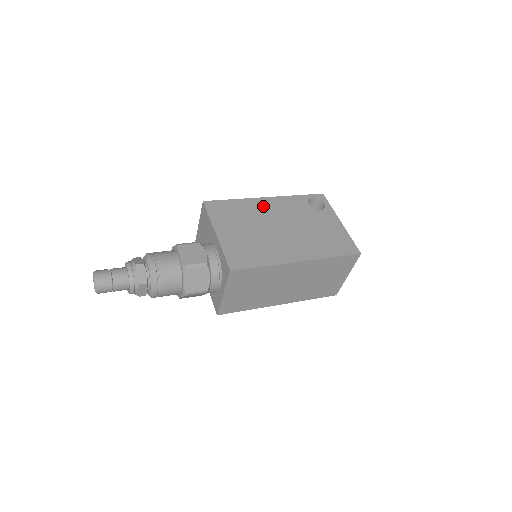
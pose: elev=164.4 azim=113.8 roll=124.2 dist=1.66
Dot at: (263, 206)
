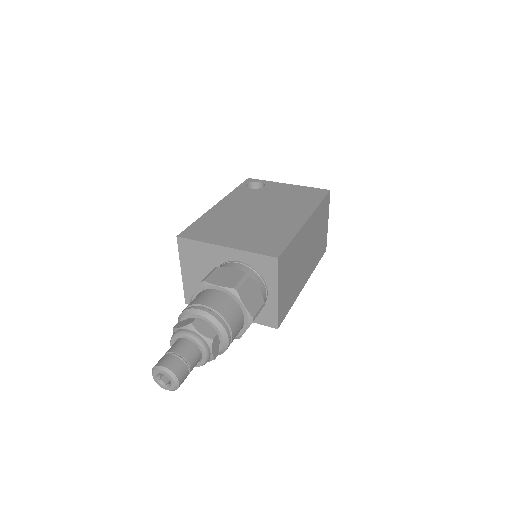
Dot at: (225, 209)
